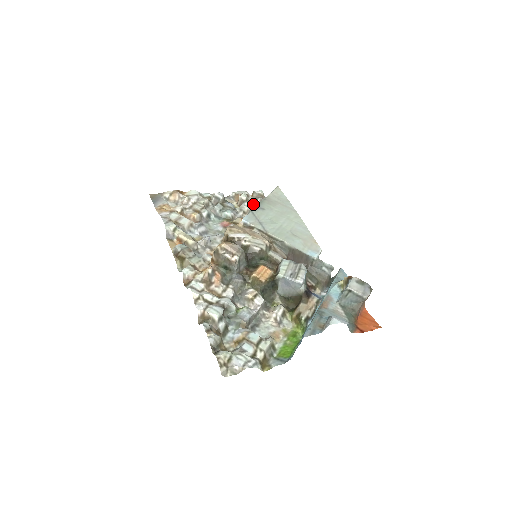
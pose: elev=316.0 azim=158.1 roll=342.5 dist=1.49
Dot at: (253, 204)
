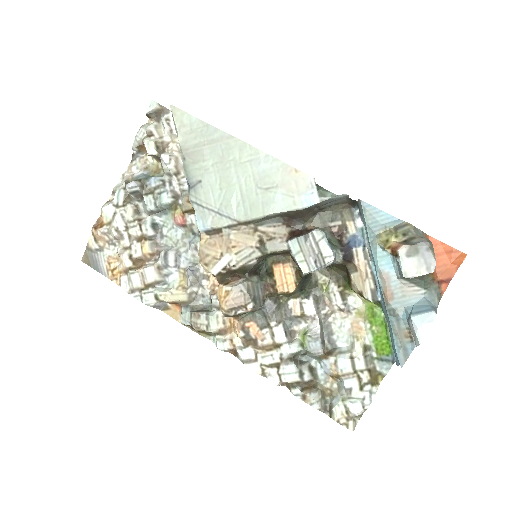
Dot at: (166, 137)
